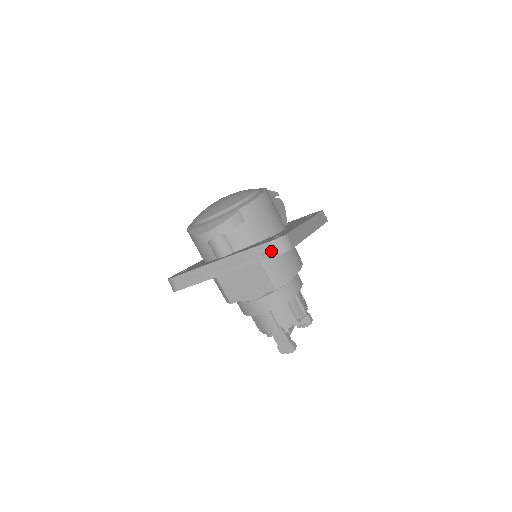
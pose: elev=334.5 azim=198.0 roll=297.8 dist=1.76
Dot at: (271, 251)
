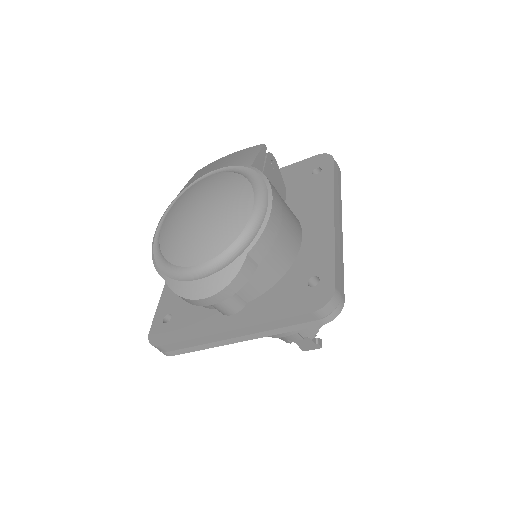
Dot at: (317, 320)
